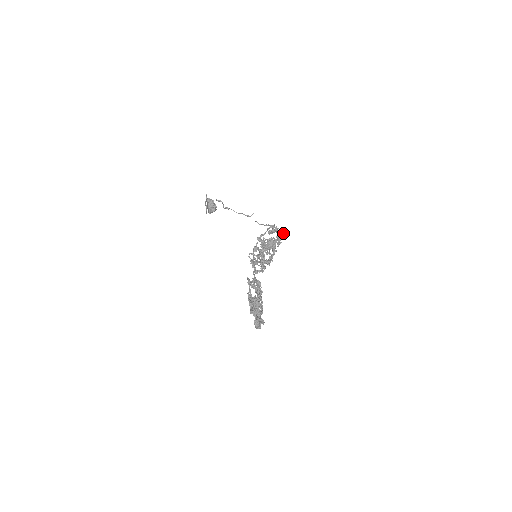
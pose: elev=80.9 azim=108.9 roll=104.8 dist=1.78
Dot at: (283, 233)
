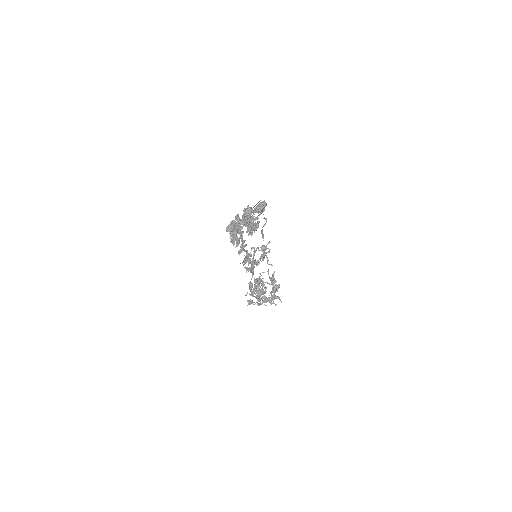
Dot at: (275, 304)
